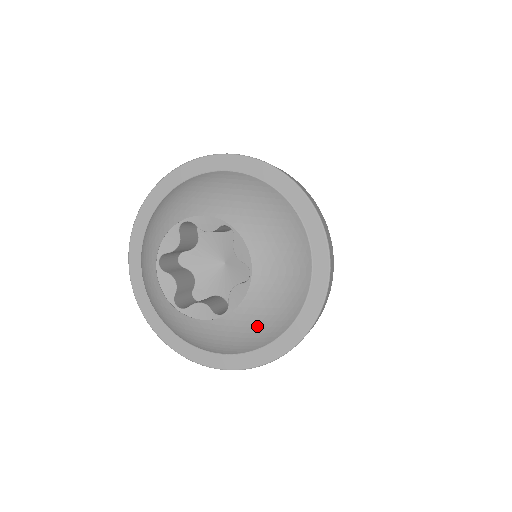
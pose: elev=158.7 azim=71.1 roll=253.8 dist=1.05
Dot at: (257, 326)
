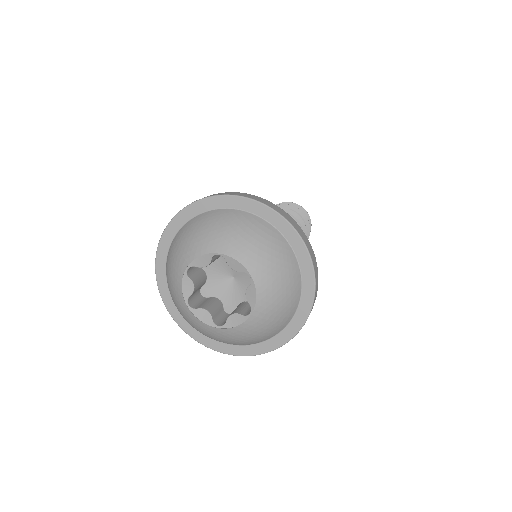
Dot at: (238, 340)
